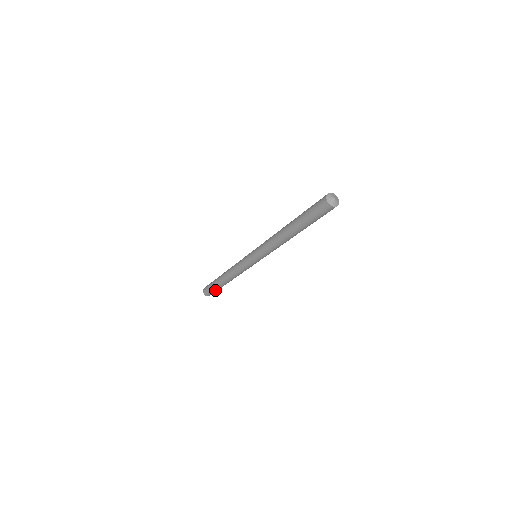
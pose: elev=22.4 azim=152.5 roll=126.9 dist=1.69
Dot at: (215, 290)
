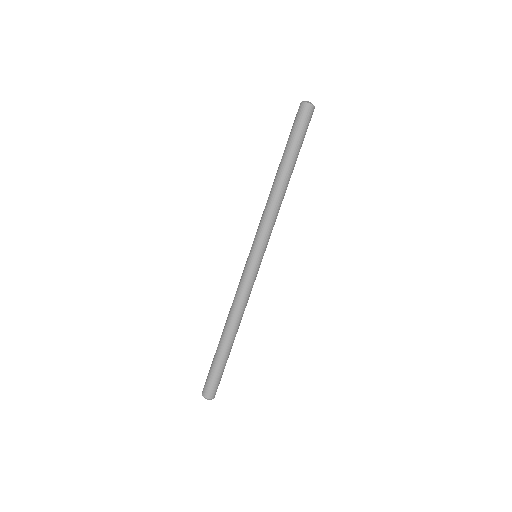
Dot at: (218, 372)
